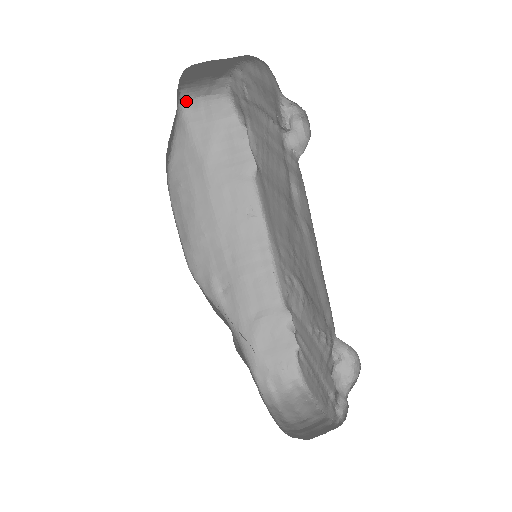
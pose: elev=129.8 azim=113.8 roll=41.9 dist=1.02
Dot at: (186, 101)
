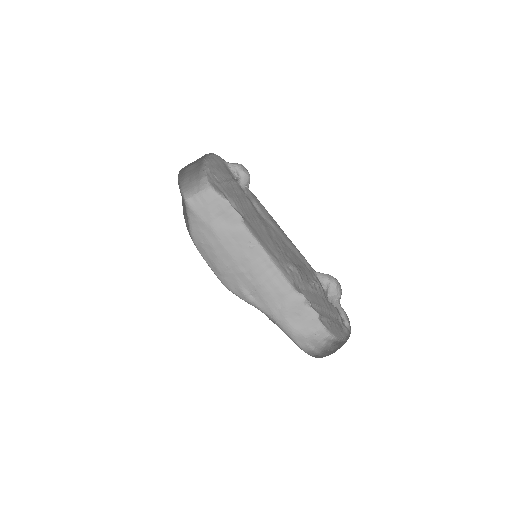
Dot at: (189, 199)
